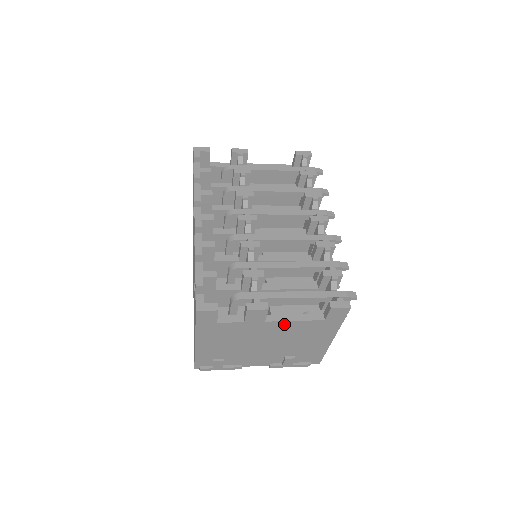
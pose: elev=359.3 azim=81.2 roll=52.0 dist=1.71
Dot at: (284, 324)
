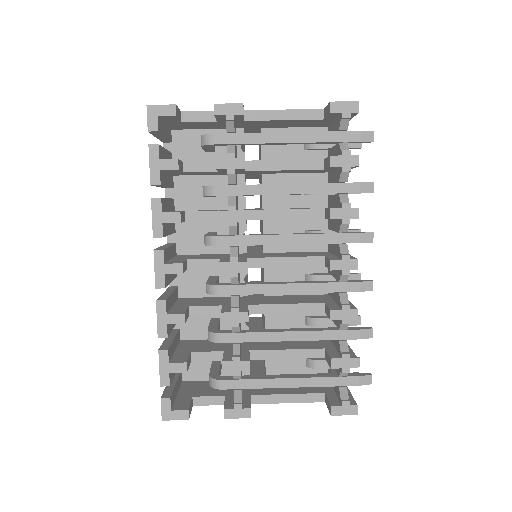
Dot at: occluded
